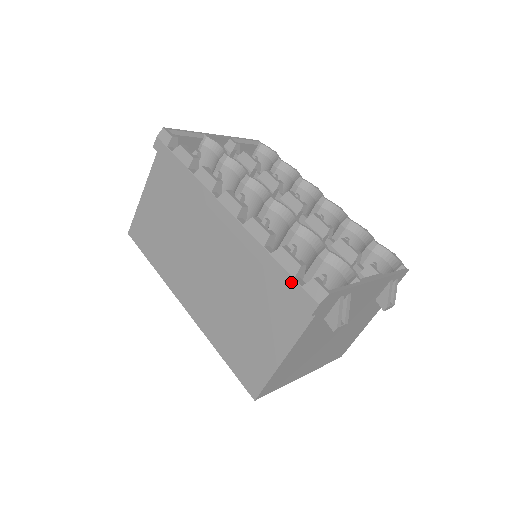
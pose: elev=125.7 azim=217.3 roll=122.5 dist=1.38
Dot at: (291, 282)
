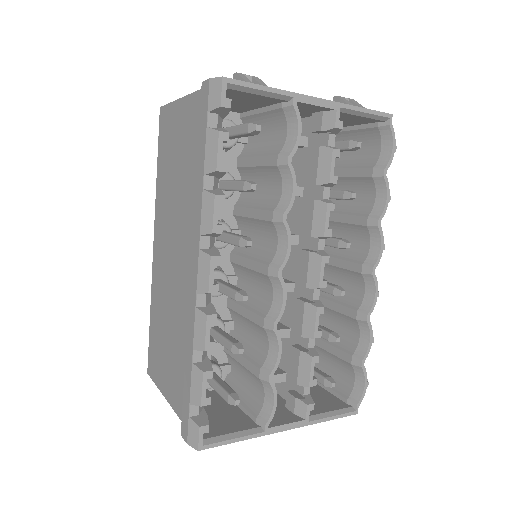
Dot at: (187, 401)
